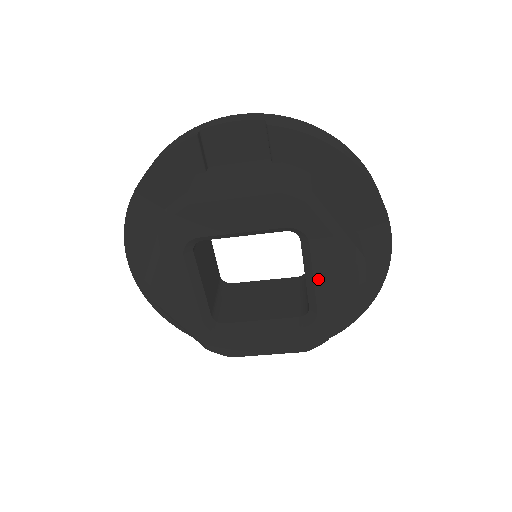
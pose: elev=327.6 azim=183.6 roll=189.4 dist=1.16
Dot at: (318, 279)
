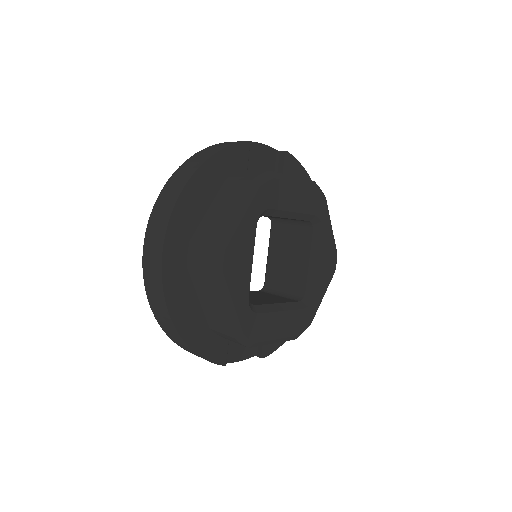
Dot at: (320, 263)
